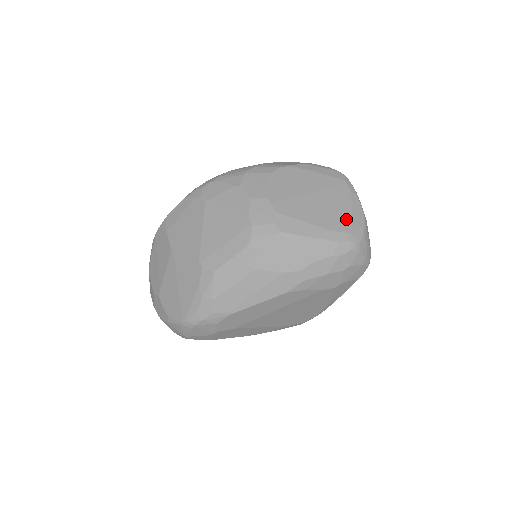
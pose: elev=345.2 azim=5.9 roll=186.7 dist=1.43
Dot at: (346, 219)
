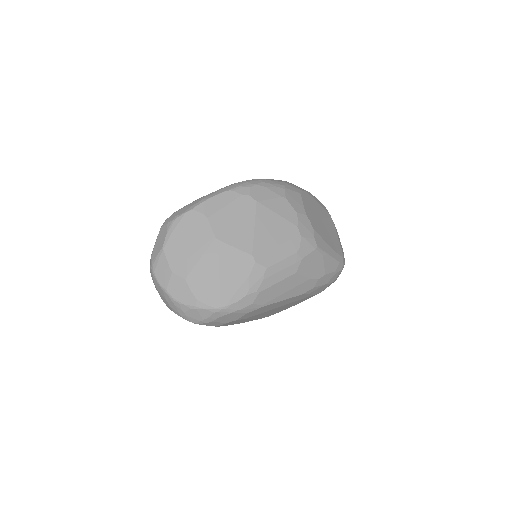
Dot at: (339, 245)
